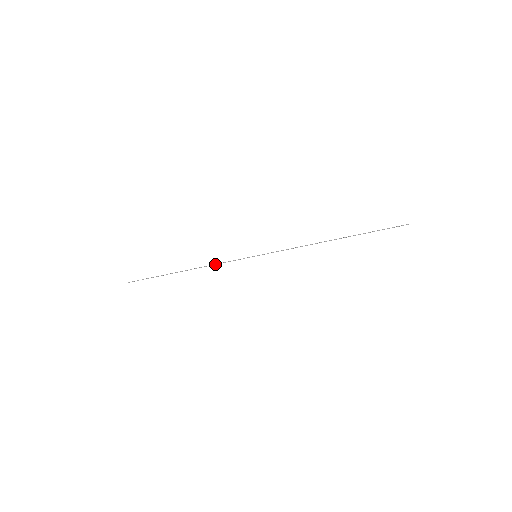
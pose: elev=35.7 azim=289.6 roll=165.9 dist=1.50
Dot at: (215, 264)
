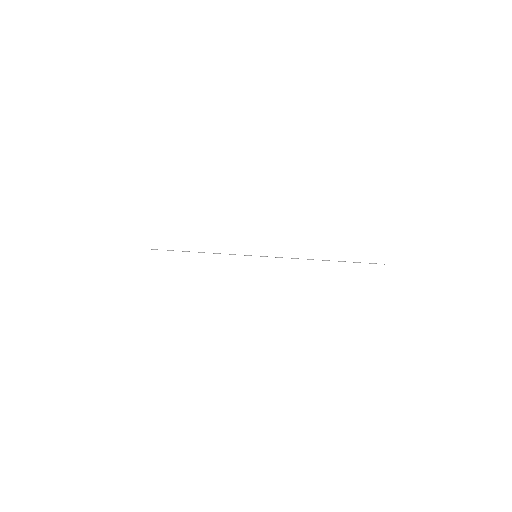
Dot at: occluded
